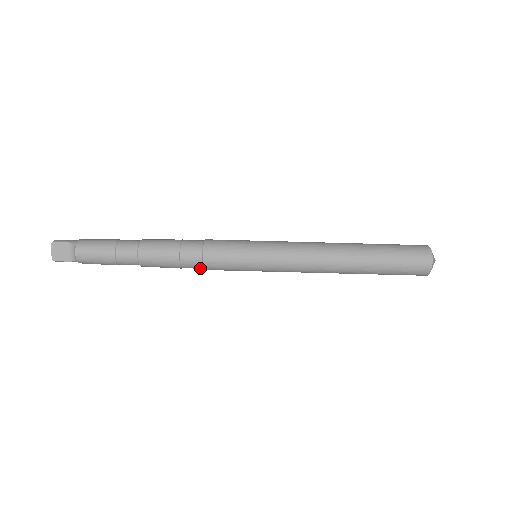
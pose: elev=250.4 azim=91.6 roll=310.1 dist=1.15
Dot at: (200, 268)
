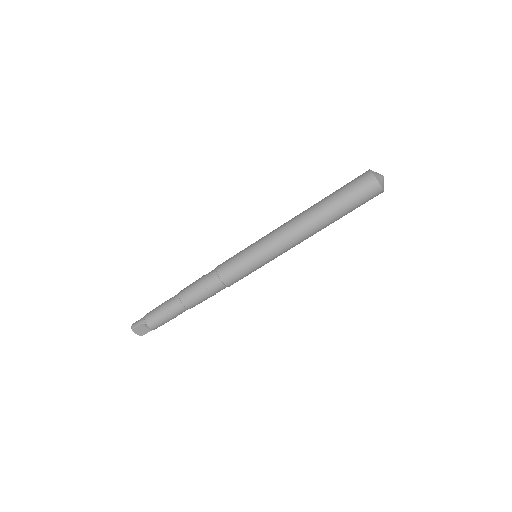
Dot at: (227, 286)
